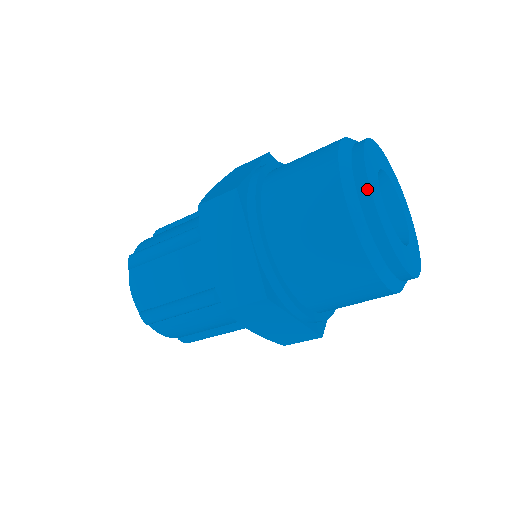
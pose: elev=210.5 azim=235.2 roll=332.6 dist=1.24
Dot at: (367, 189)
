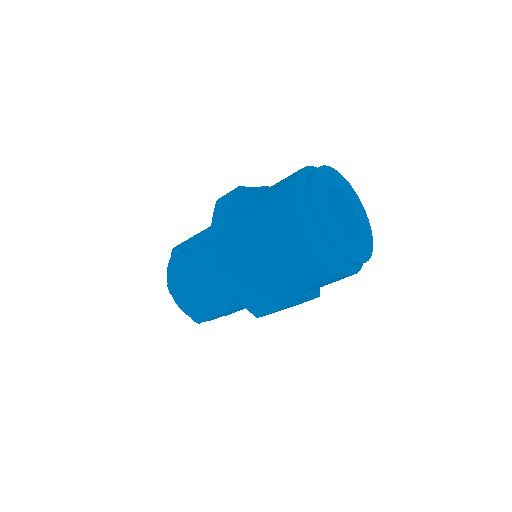
Dot at: (311, 181)
